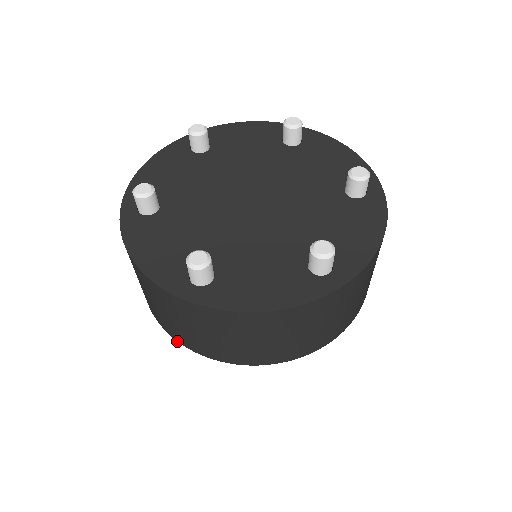
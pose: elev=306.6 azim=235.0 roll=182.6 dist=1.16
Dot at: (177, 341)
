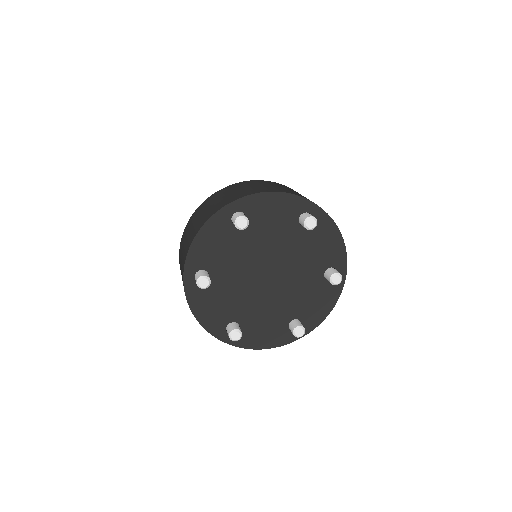
Dot at: occluded
